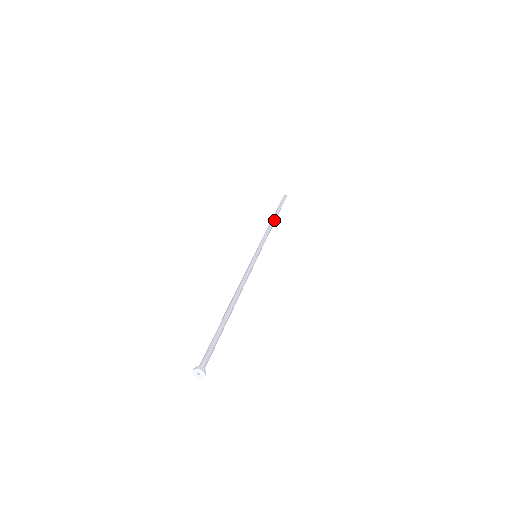
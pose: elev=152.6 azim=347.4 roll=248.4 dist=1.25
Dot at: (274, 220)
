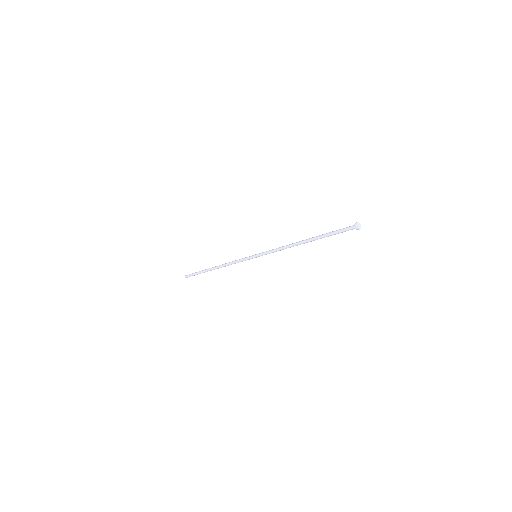
Dot at: (218, 268)
